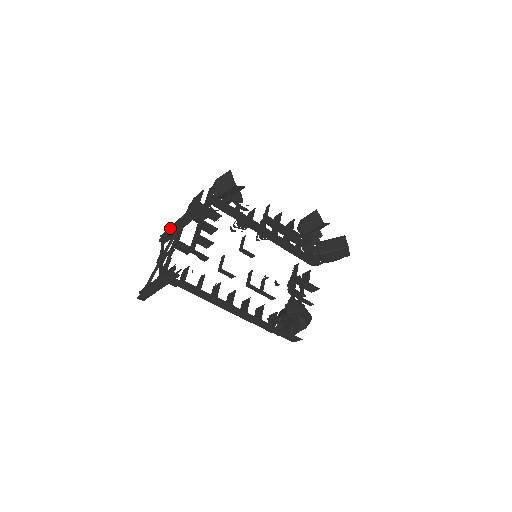
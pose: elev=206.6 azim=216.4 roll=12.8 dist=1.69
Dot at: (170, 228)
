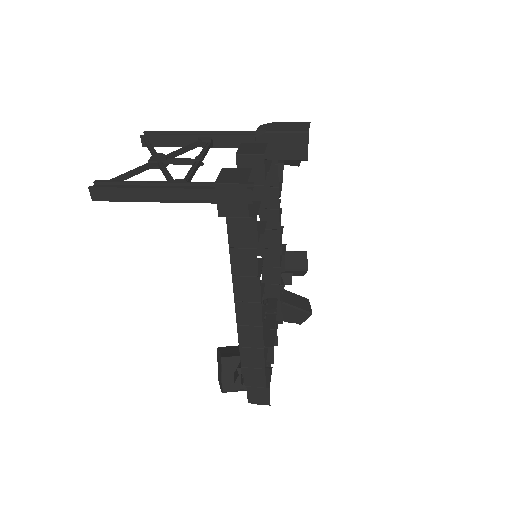
Dot at: (180, 132)
